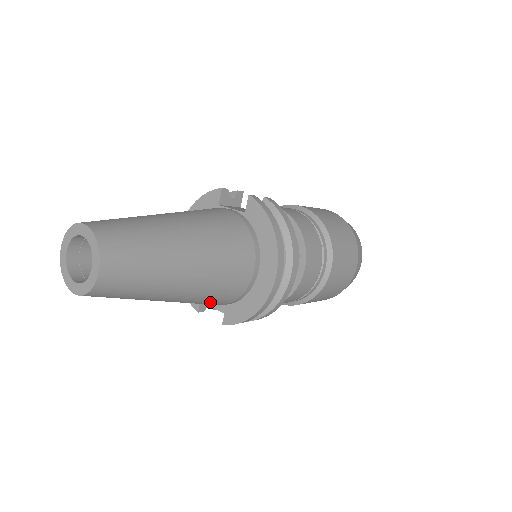
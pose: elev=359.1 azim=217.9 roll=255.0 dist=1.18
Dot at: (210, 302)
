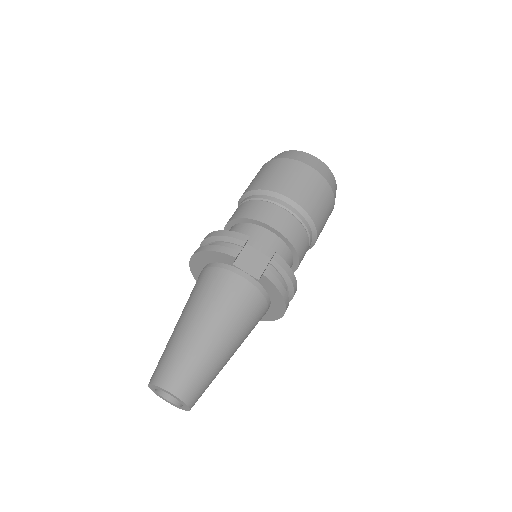
Dot at: occluded
